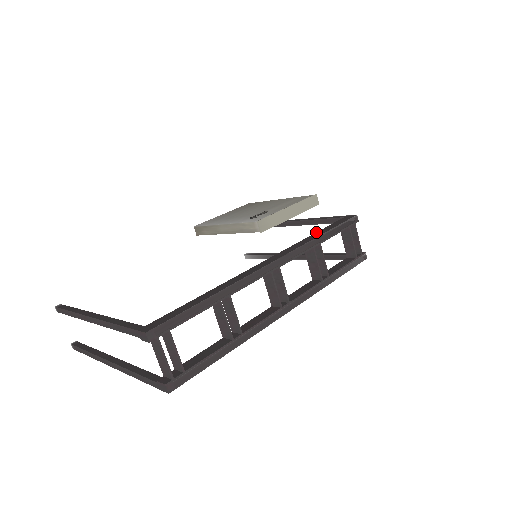
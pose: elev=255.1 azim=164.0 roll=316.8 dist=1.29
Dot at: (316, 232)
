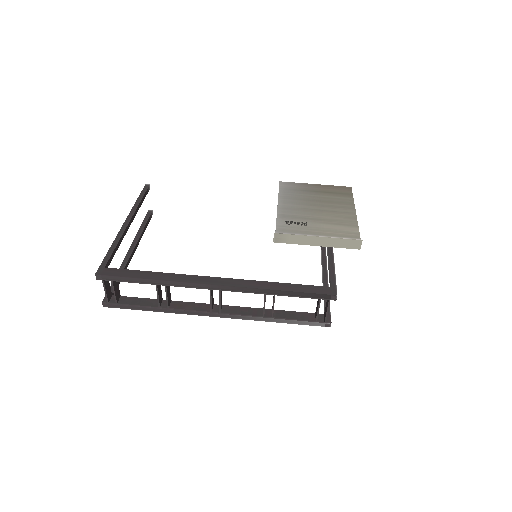
Dot at: (286, 283)
